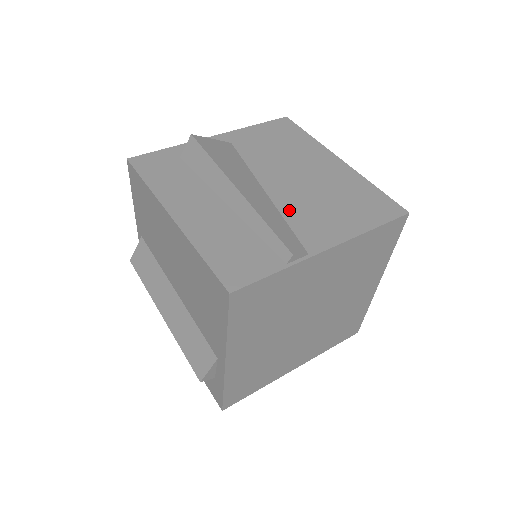
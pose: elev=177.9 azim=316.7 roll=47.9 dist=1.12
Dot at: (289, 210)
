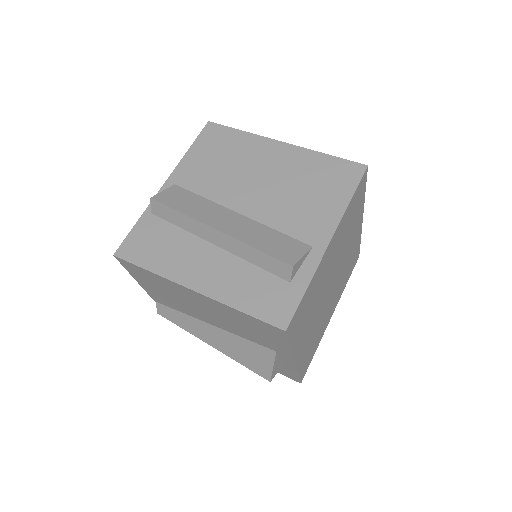
Dot at: occluded
